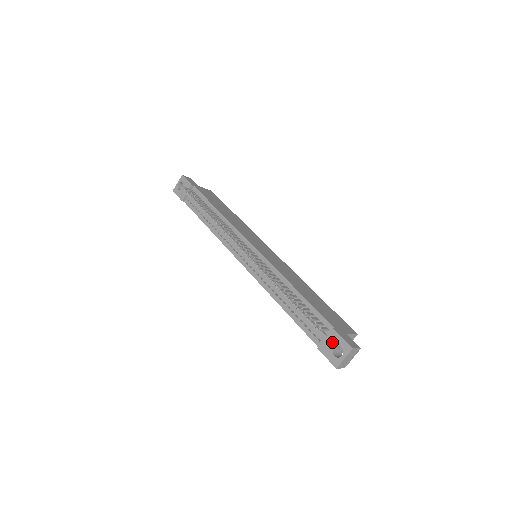
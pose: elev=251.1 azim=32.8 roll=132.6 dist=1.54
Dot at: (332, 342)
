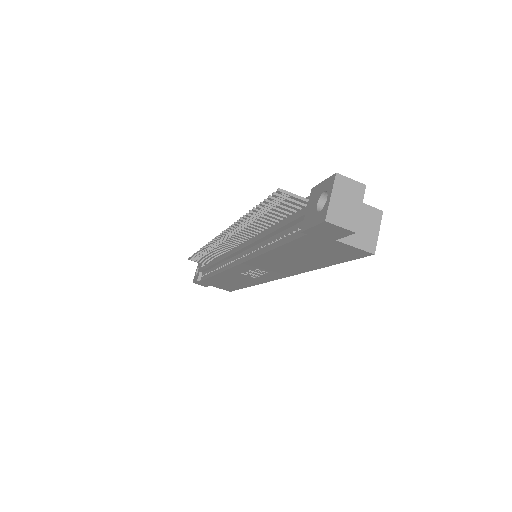
Dot at: (313, 202)
